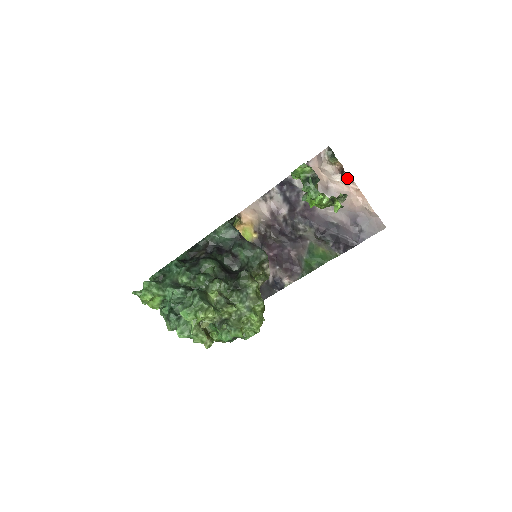
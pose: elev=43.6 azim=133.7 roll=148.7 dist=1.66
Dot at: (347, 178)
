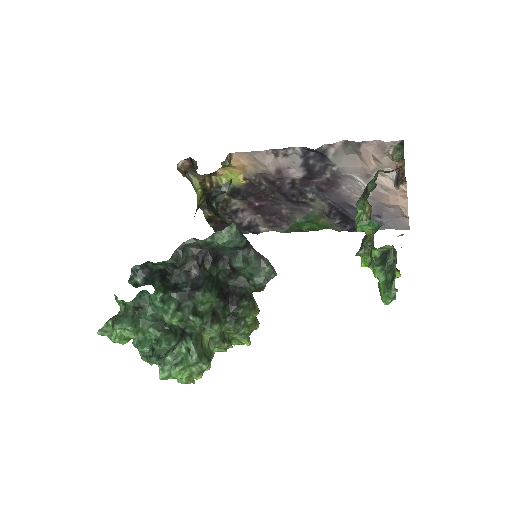
Dot at: occluded
